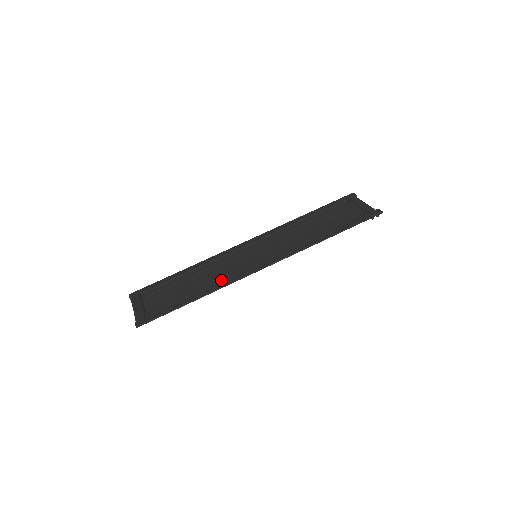
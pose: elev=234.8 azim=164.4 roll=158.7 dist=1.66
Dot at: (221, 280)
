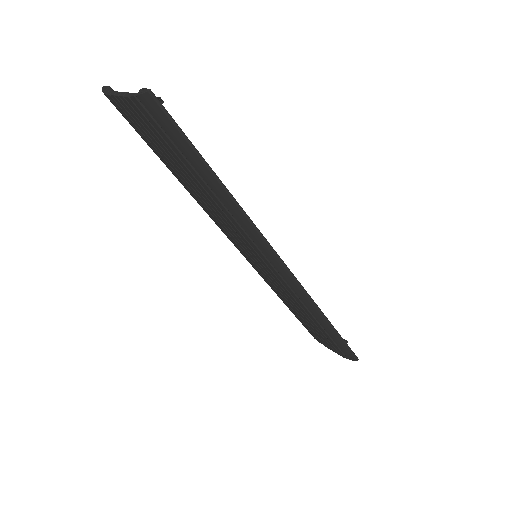
Dot at: occluded
